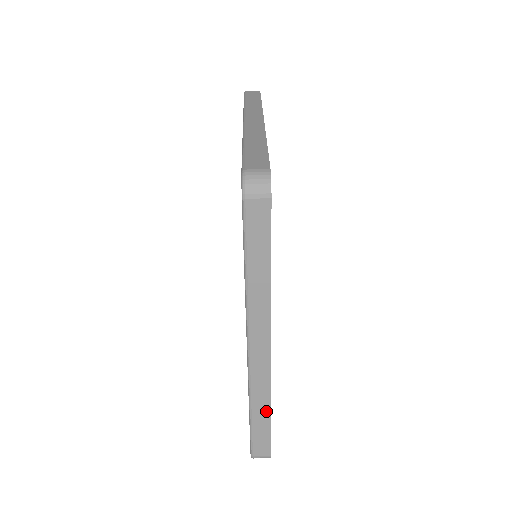
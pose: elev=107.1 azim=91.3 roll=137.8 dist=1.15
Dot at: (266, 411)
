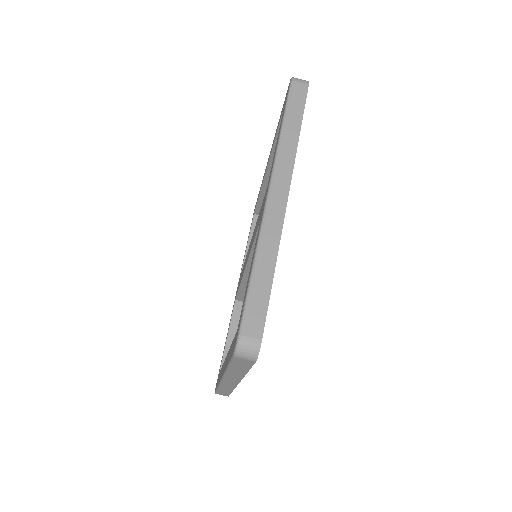
Dot at: (229, 390)
